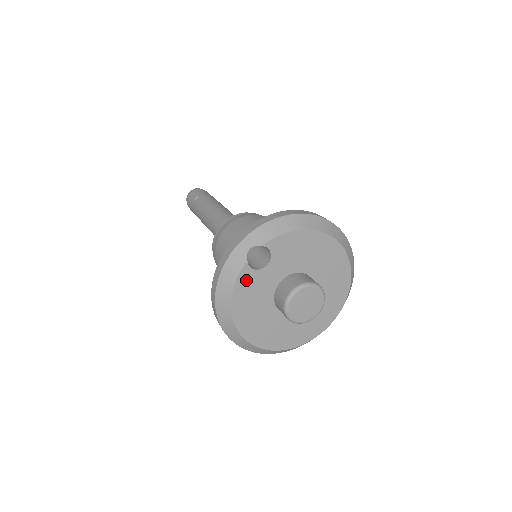
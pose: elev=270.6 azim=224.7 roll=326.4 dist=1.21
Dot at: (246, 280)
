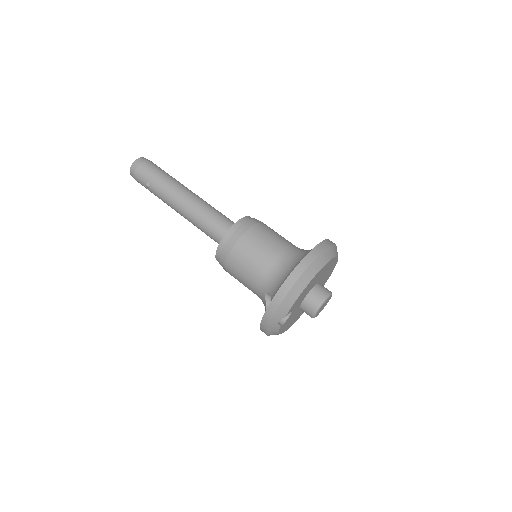
Dot at: (283, 326)
